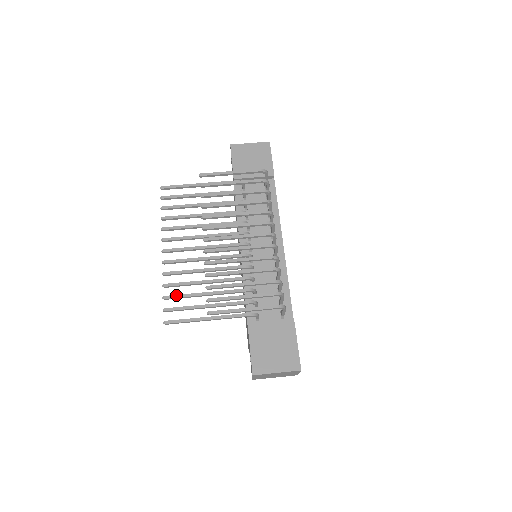
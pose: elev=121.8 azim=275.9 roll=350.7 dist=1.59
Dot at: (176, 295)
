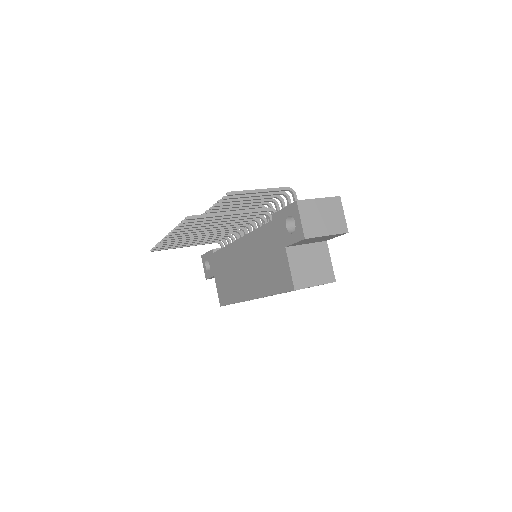
Dot at: occluded
